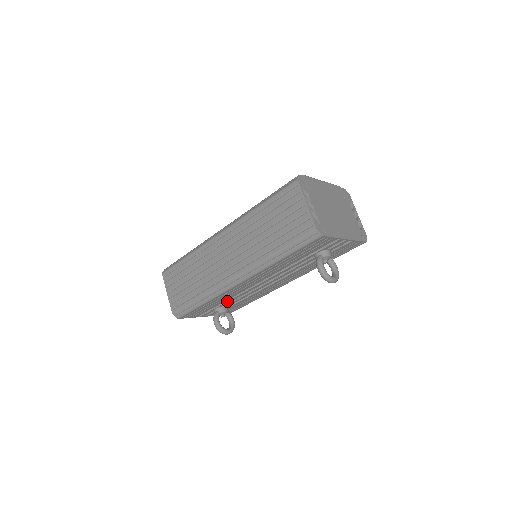
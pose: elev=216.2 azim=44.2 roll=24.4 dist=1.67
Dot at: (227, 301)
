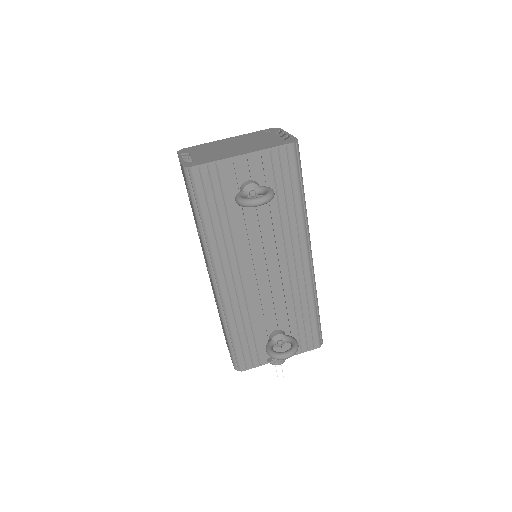
Dot at: occluded
